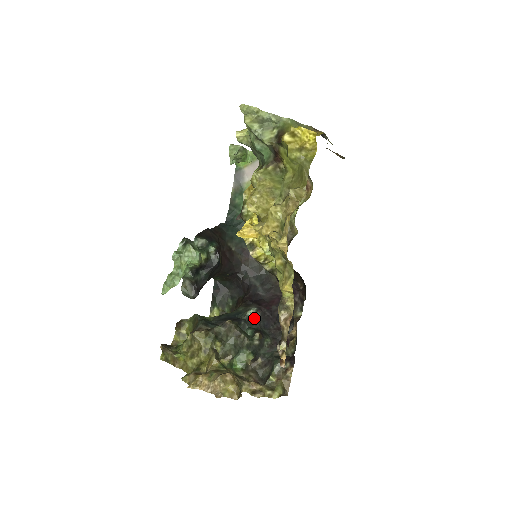
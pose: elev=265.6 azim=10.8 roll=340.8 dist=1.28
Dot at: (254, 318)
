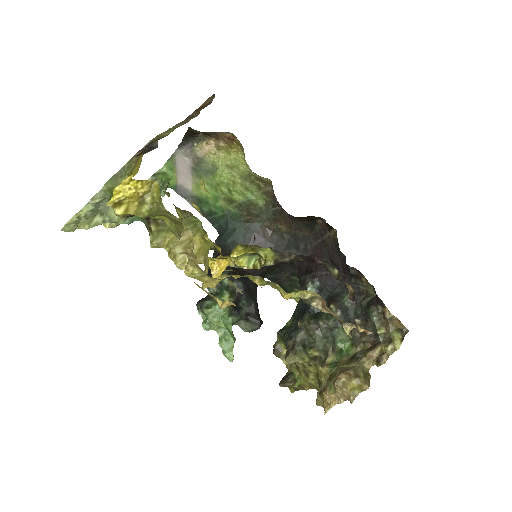
Dot at: (317, 291)
